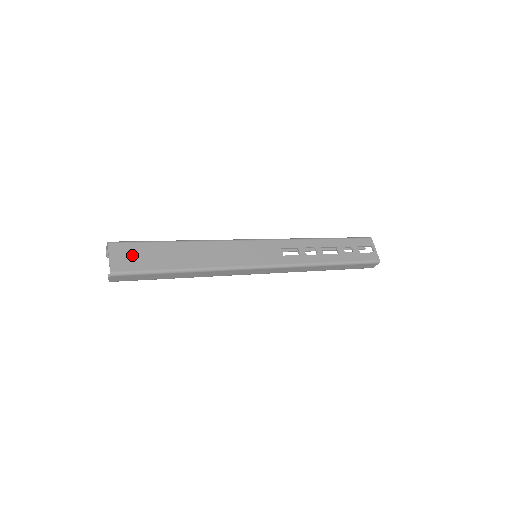
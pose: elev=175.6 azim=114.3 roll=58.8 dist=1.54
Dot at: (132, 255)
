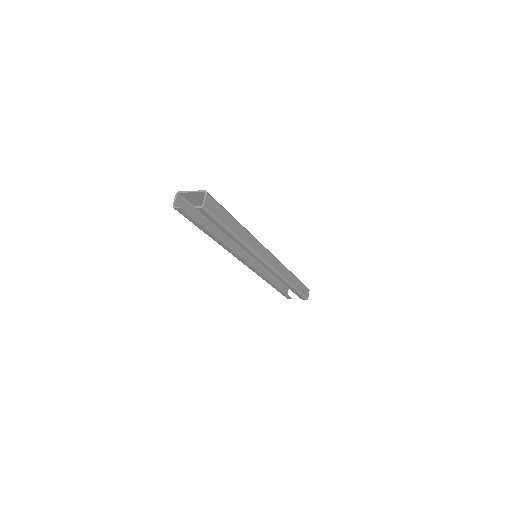
Dot at: (202, 201)
